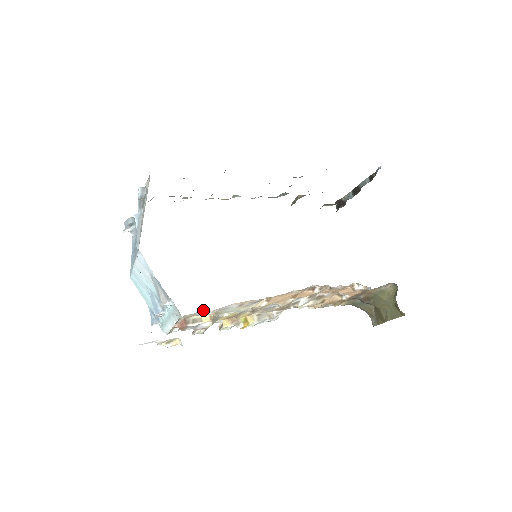
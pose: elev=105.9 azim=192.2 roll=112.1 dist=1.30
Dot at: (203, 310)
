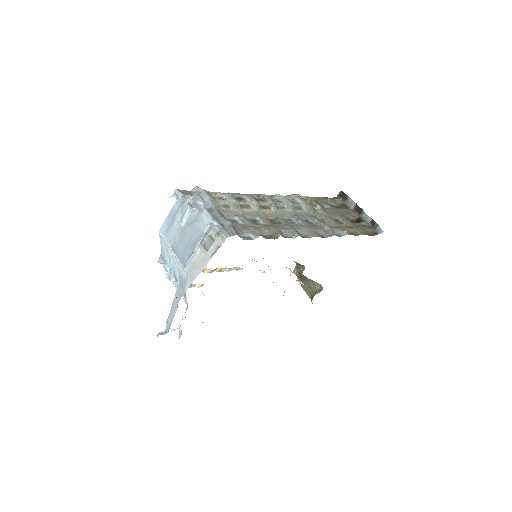
Dot at: occluded
